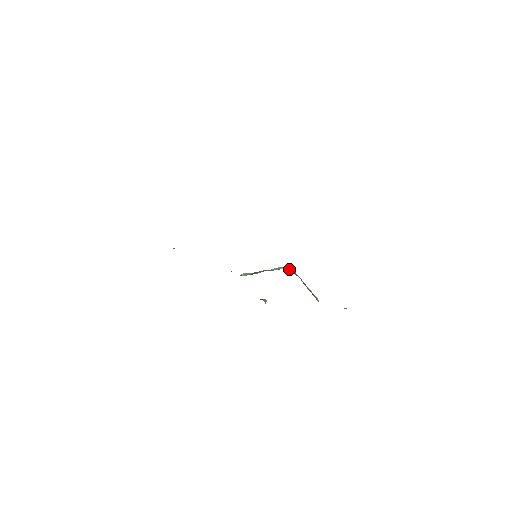
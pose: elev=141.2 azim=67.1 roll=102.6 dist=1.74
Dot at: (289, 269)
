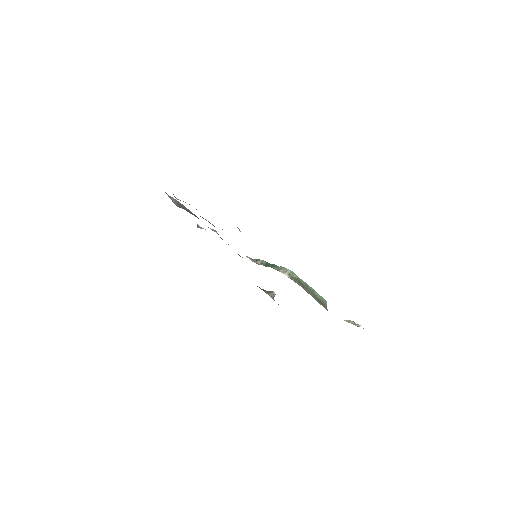
Dot at: (288, 274)
